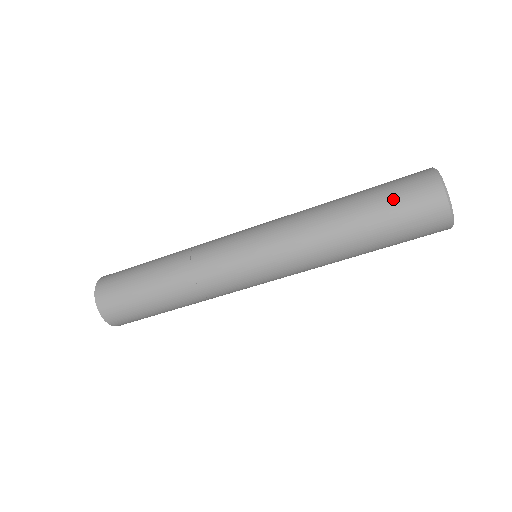
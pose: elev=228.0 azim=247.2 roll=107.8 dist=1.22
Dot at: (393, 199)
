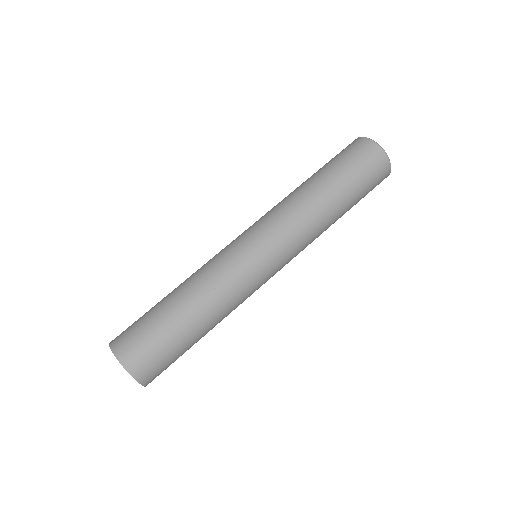
Dot at: occluded
